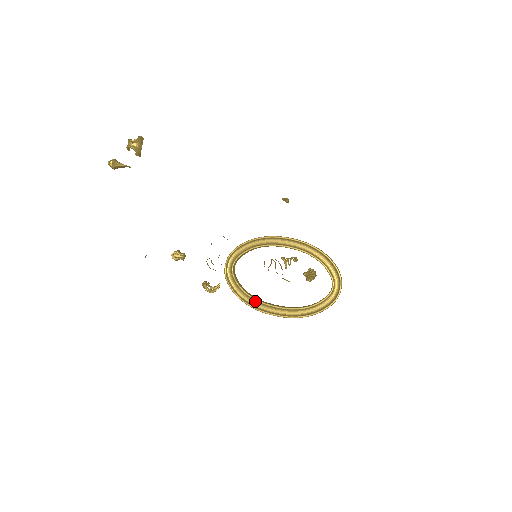
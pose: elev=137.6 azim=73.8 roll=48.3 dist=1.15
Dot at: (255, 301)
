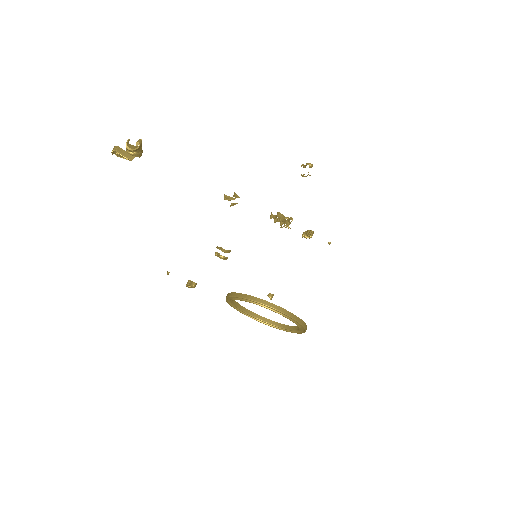
Dot at: (248, 313)
